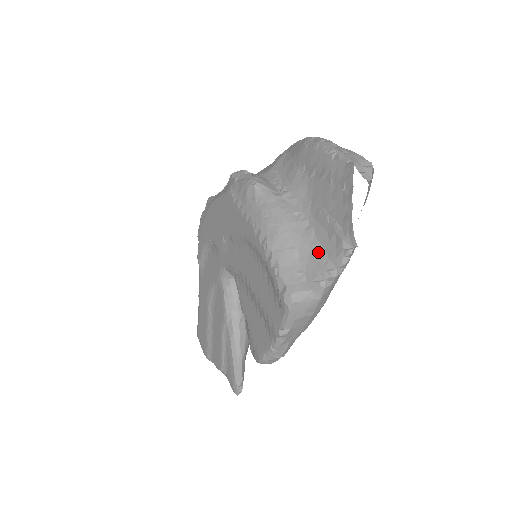
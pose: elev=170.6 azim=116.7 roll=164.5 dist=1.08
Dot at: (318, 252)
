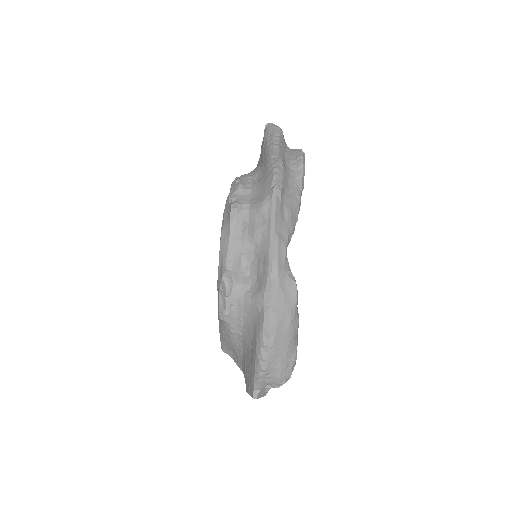
Dot at: (240, 361)
